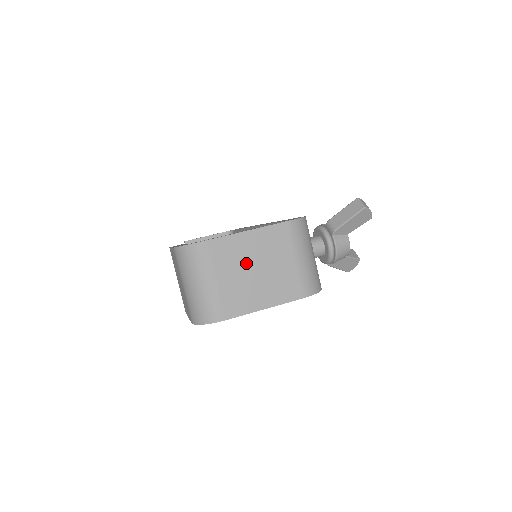
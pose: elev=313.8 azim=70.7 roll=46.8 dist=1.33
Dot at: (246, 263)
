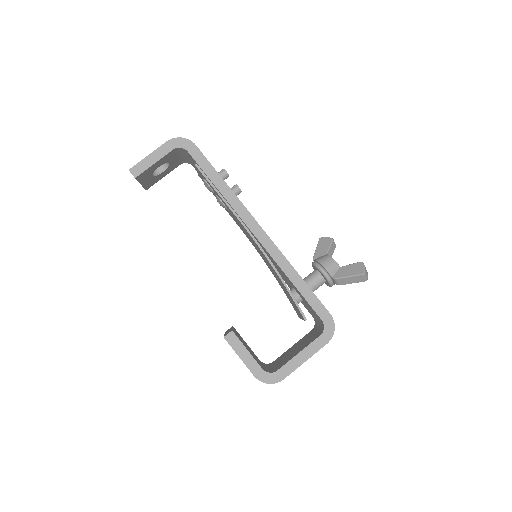
Dot at: occluded
